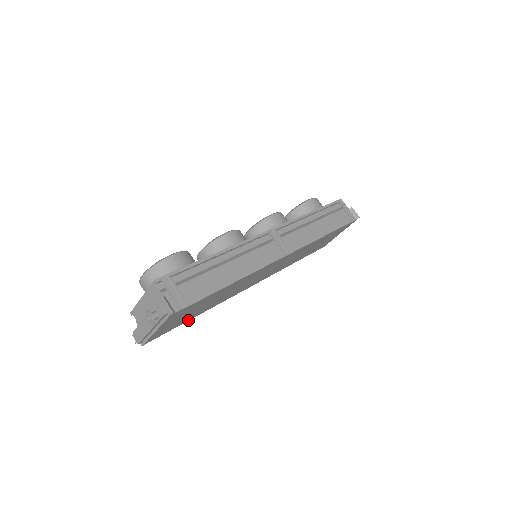
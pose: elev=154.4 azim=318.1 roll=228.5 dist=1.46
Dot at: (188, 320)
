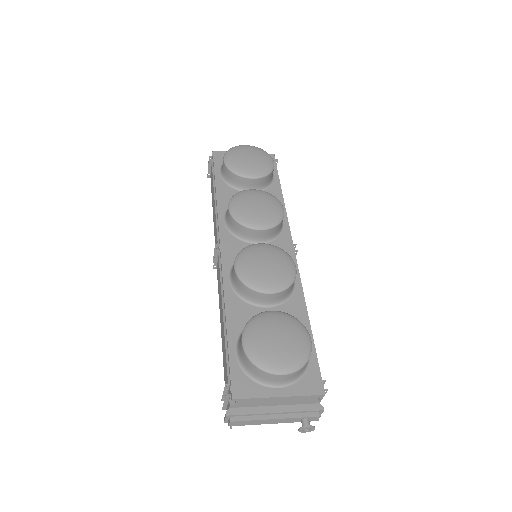
Dot at: occluded
